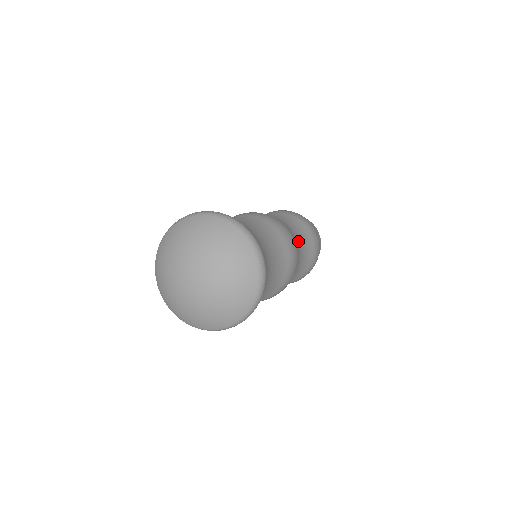
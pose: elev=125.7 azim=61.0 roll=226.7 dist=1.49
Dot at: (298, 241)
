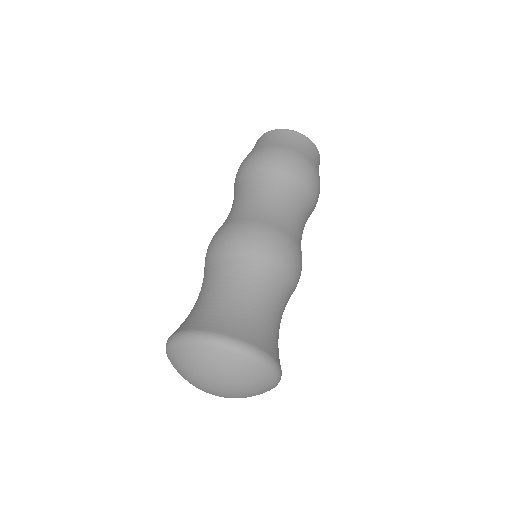
Dot at: (292, 215)
